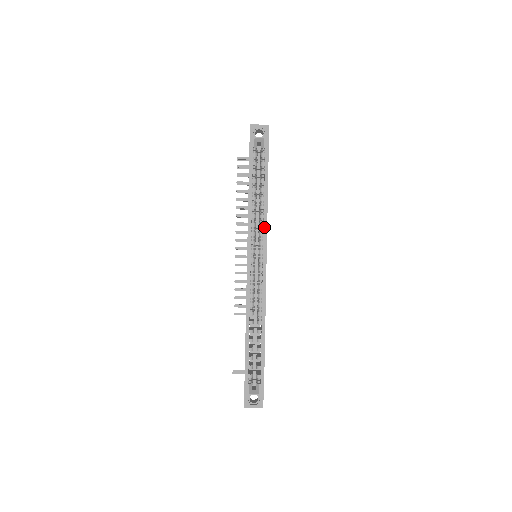
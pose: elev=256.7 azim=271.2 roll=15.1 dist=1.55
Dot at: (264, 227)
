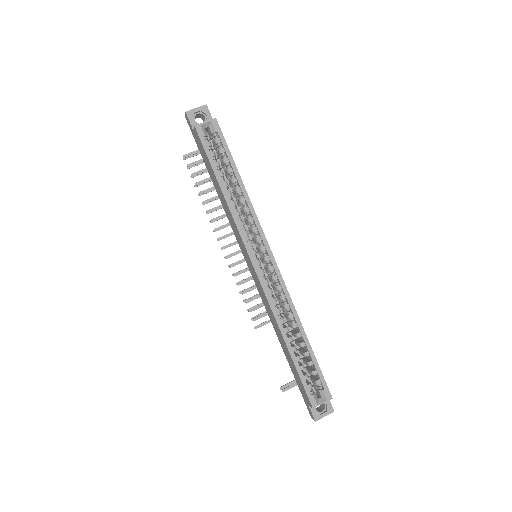
Dot at: (255, 221)
